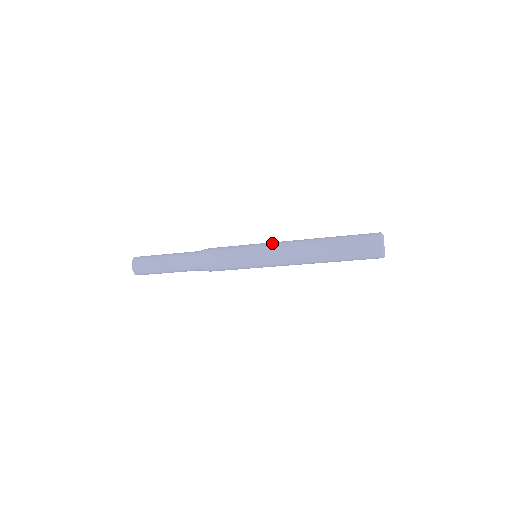
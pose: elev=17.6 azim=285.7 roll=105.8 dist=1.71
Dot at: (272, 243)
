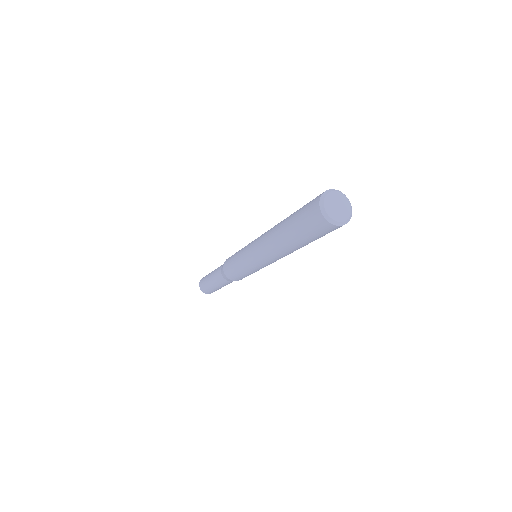
Dot at: (251, 251)
